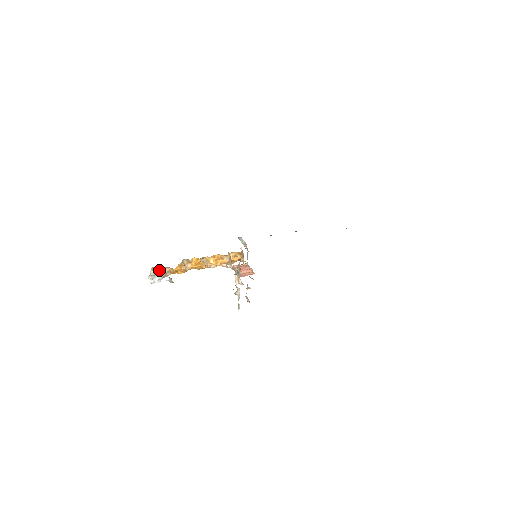
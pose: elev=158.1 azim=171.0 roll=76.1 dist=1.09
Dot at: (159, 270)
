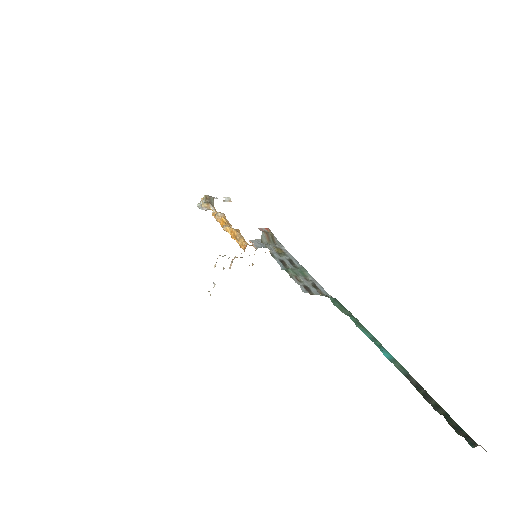
Dot at: (203, 205)
